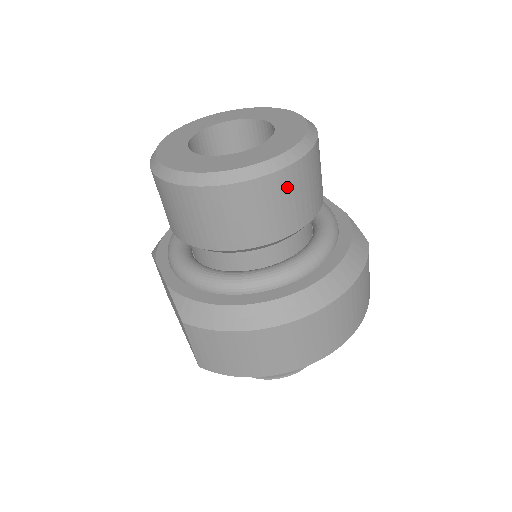
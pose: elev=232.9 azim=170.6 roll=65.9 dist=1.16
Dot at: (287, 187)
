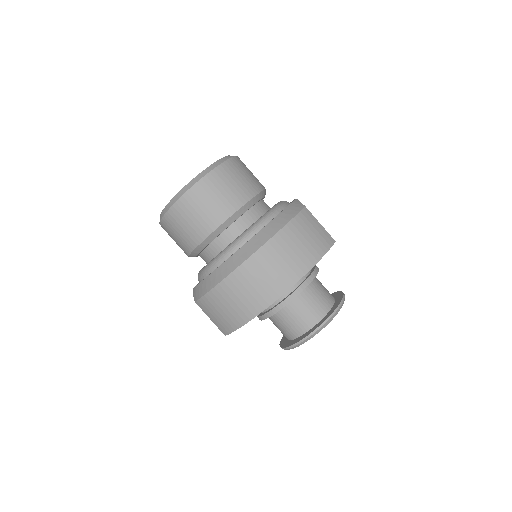
Dot at: (207, 191)
